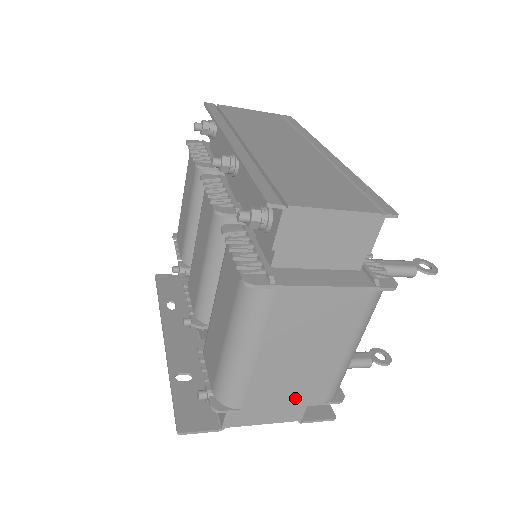
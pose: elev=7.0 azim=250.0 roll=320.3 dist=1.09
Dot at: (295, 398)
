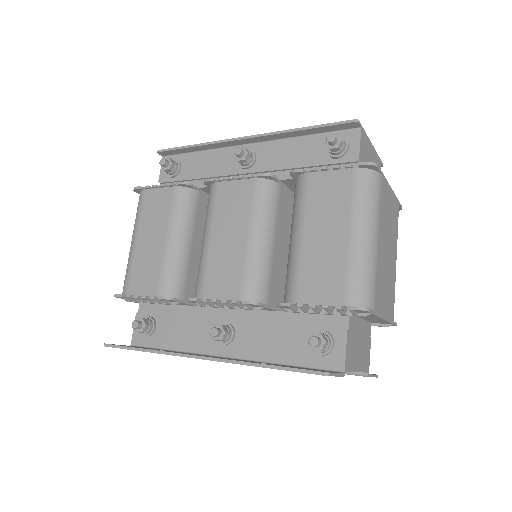
Dot at: (387, 308)
